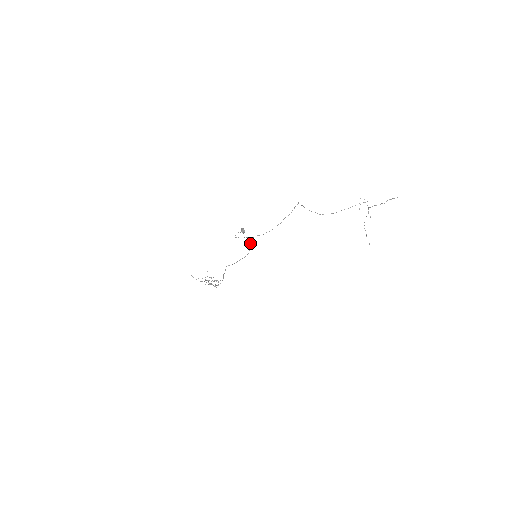
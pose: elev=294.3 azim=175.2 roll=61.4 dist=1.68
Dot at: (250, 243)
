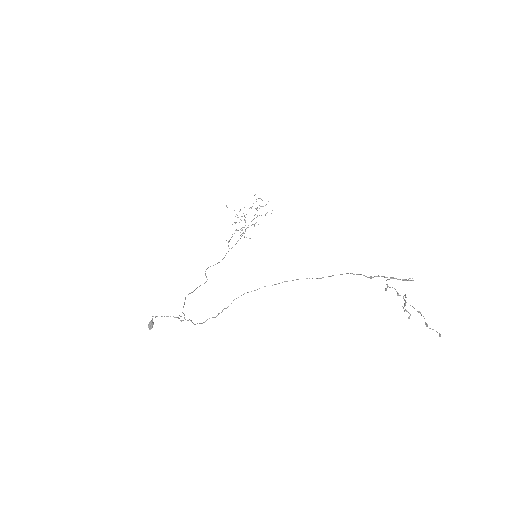
Dot at: (178, 318)
